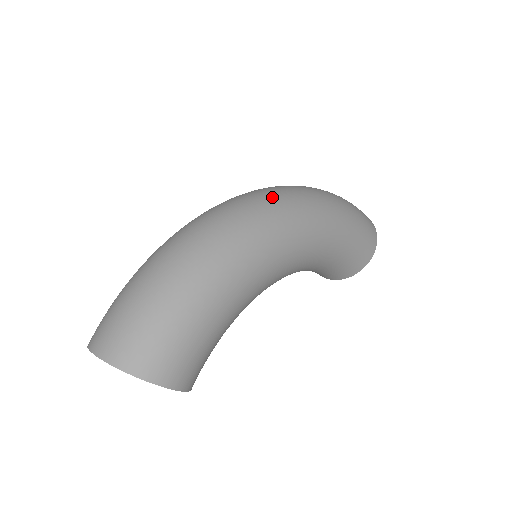
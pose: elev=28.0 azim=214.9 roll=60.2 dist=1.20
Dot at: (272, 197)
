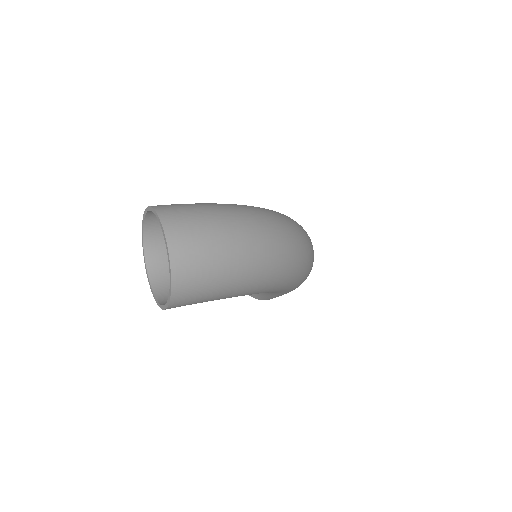
Dot at: (311, 258)
